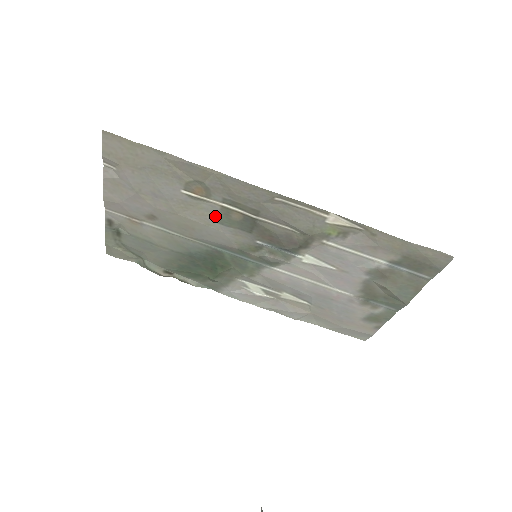
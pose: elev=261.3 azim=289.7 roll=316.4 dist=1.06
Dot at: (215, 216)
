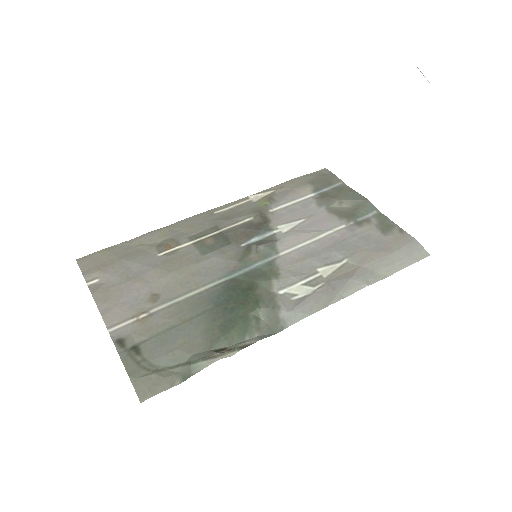
Dot at: (196, 253)
